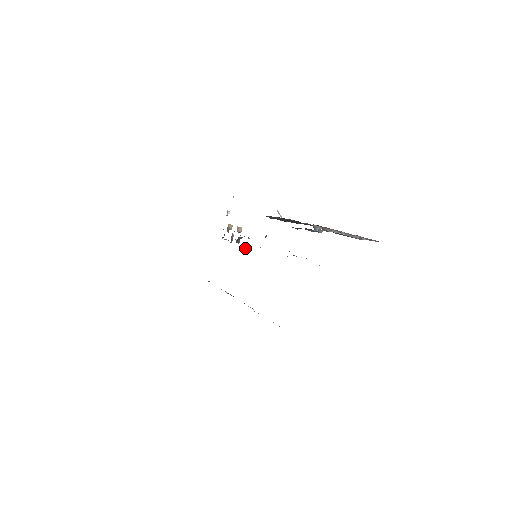
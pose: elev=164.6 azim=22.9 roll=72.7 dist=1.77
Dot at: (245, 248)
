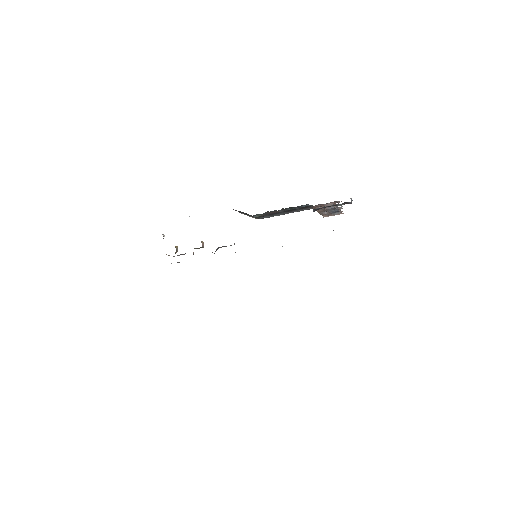
Dot at: occluded
